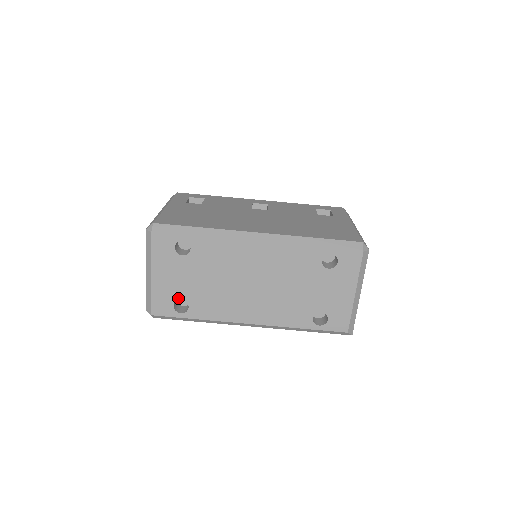
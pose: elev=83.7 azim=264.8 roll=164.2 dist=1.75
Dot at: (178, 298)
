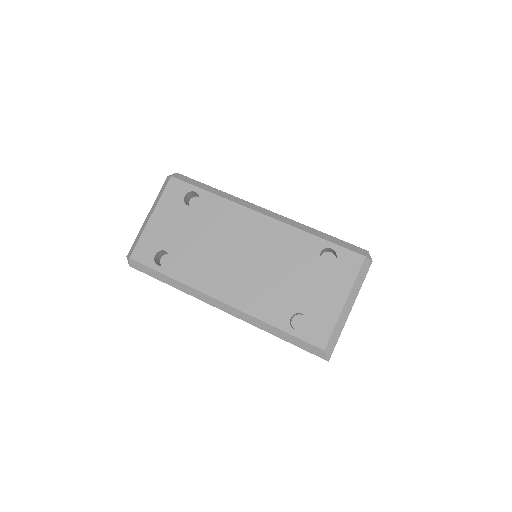
Dot at: (163, 248)
